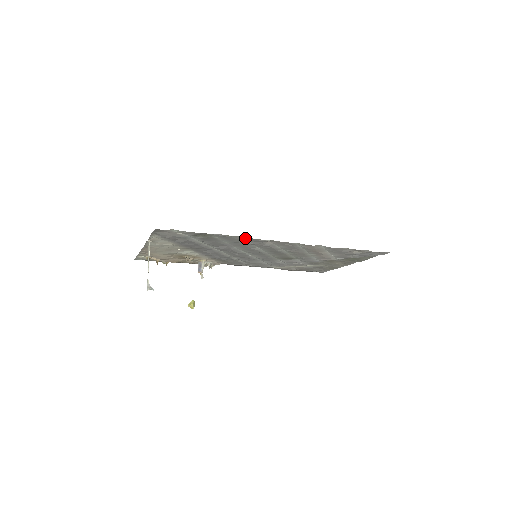
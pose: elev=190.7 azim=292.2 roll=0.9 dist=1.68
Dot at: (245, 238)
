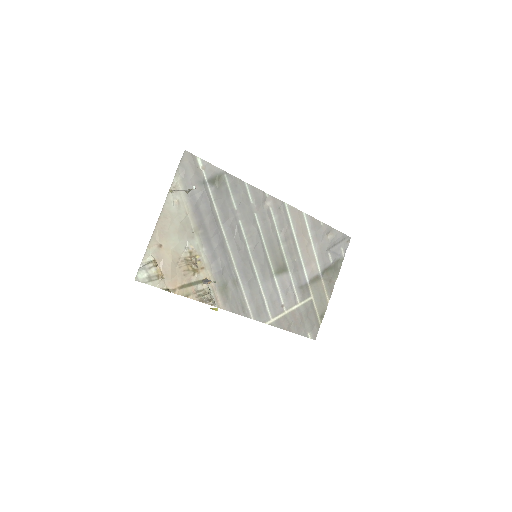
Dot at: (249, 189)
